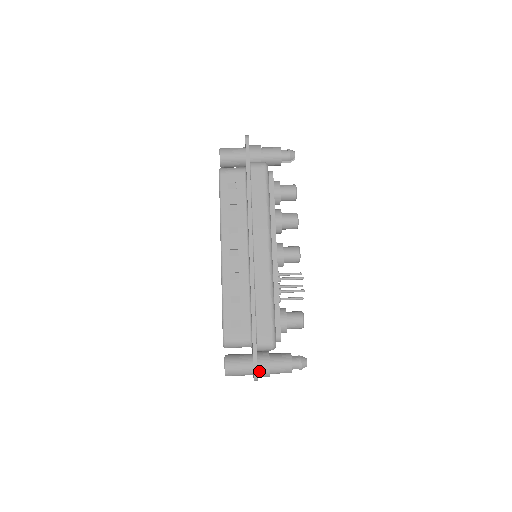
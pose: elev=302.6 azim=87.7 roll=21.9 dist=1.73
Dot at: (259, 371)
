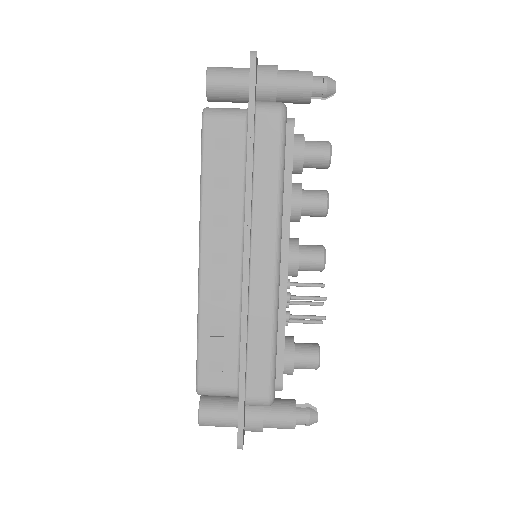
Dot at: (247, 428)
